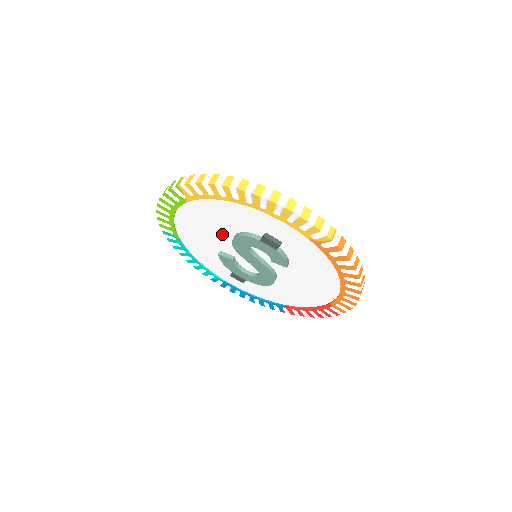
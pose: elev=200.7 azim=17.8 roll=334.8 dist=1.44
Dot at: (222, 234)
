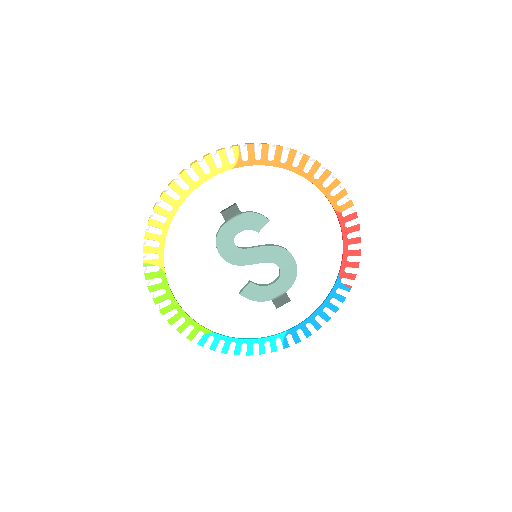
Dot at: (215, 268)
